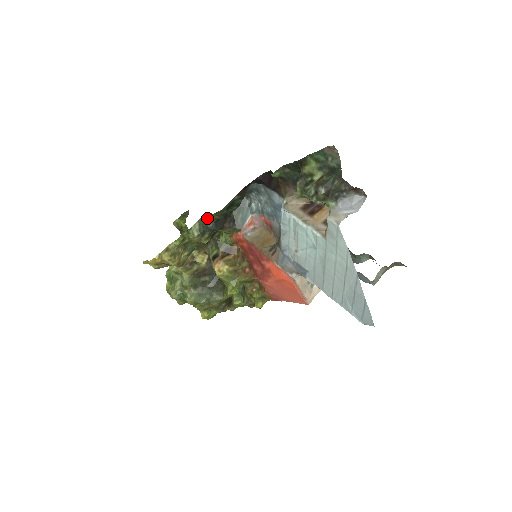
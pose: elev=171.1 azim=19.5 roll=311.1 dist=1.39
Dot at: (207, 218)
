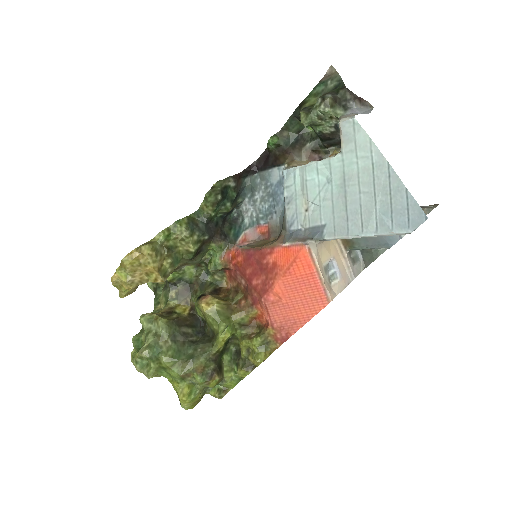
Dot at: (197, 217)
